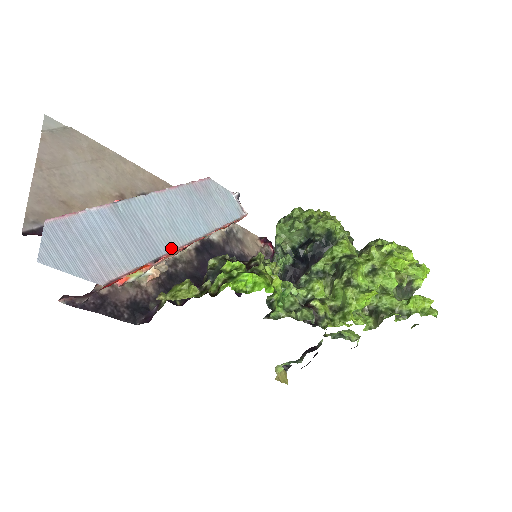
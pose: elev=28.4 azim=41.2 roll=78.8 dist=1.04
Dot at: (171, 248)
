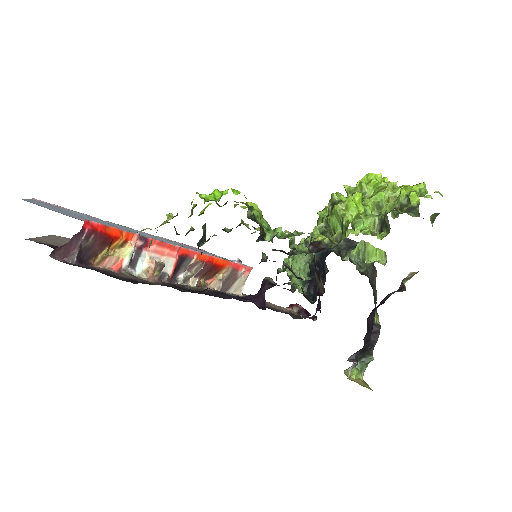
Dot at: (161, 243)
